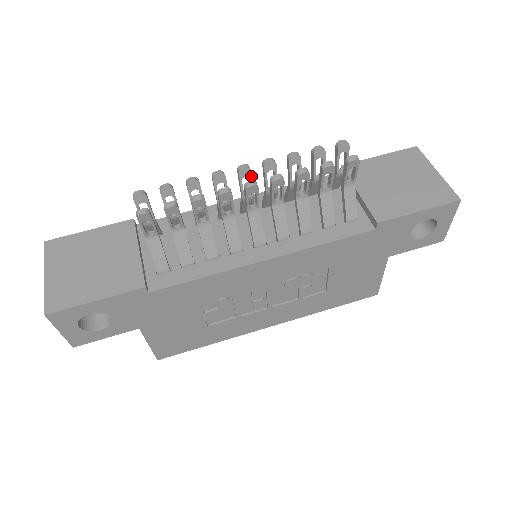
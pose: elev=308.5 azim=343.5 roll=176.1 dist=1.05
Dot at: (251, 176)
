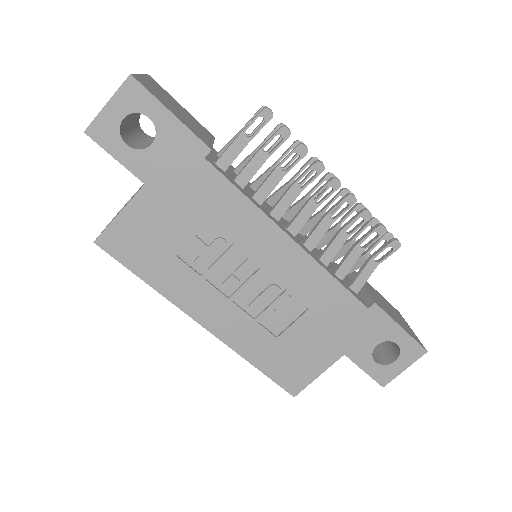
Dot at: (330, 186)
